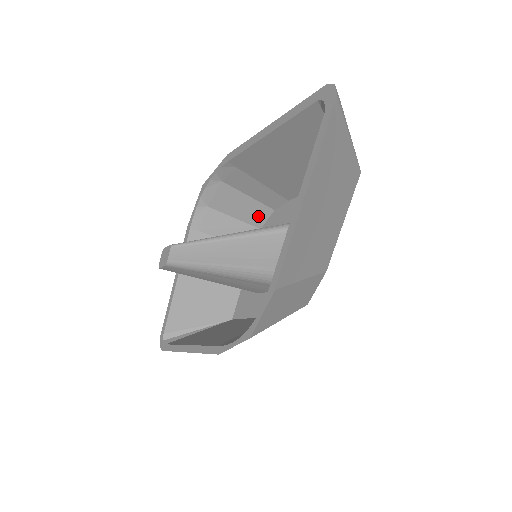
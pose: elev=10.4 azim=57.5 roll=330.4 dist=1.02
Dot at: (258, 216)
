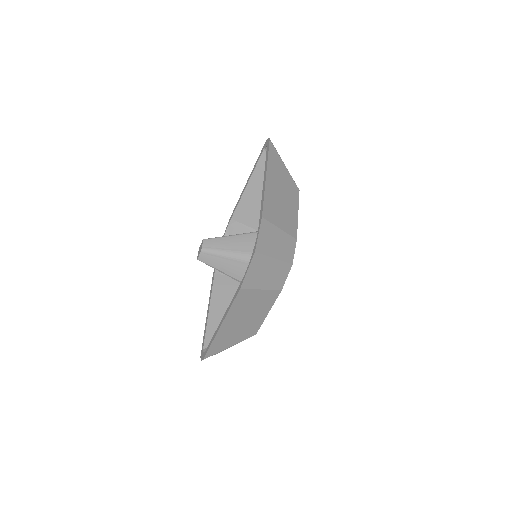
Dot at: occluded
